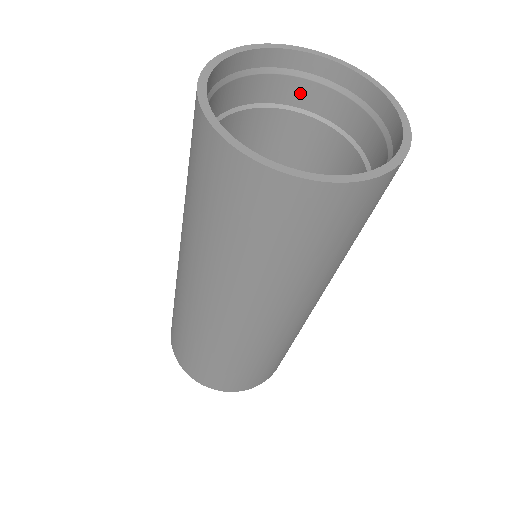
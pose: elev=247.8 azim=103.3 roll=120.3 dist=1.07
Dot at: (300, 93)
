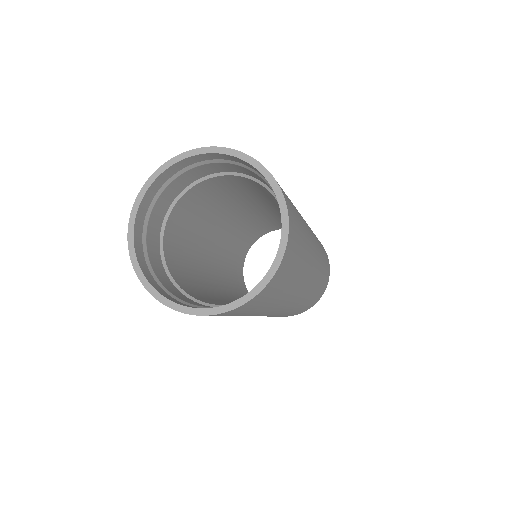
Dot at: (185, 180)
